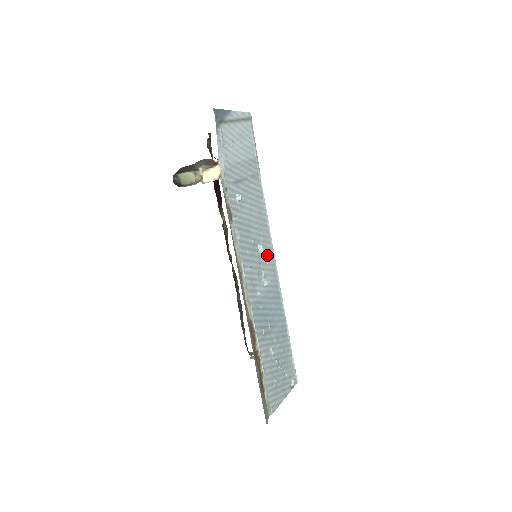
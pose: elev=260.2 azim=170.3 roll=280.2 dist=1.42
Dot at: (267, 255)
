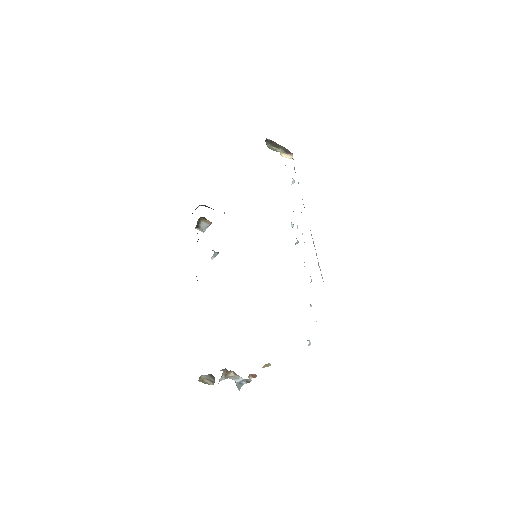
Dot at: occluded
